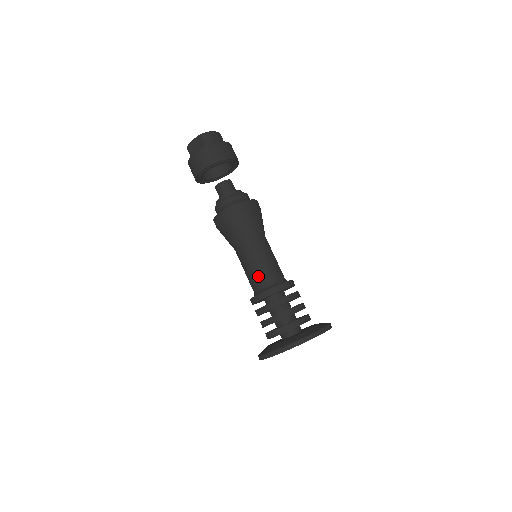
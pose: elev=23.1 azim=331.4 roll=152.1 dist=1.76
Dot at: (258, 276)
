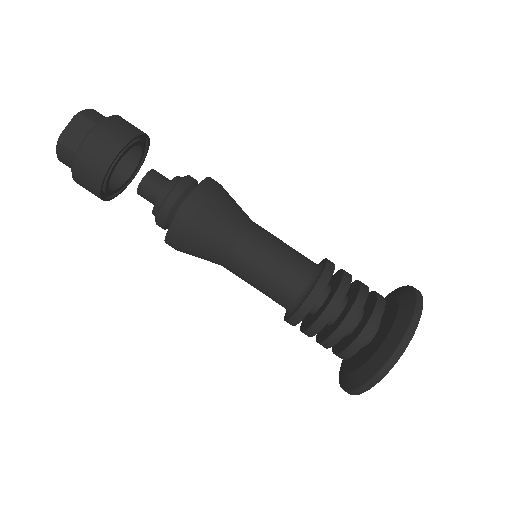
Dot at: (290, 270)
